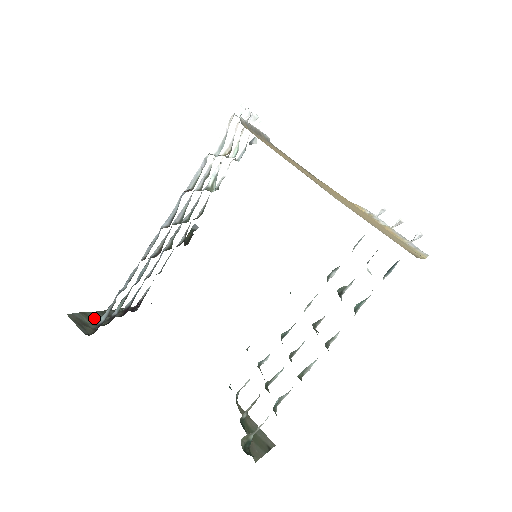
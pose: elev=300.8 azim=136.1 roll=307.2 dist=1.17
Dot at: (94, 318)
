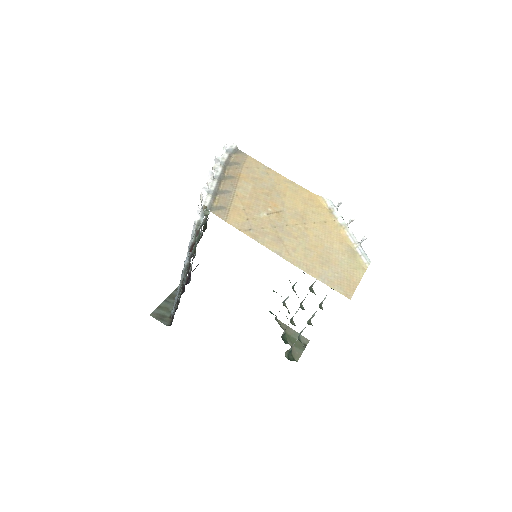
Dot at: (166, 307)
